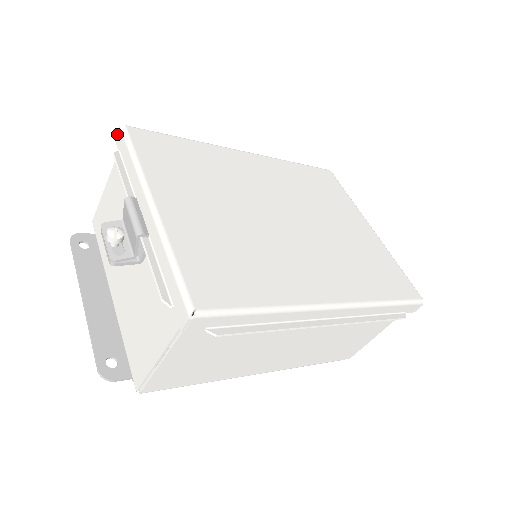
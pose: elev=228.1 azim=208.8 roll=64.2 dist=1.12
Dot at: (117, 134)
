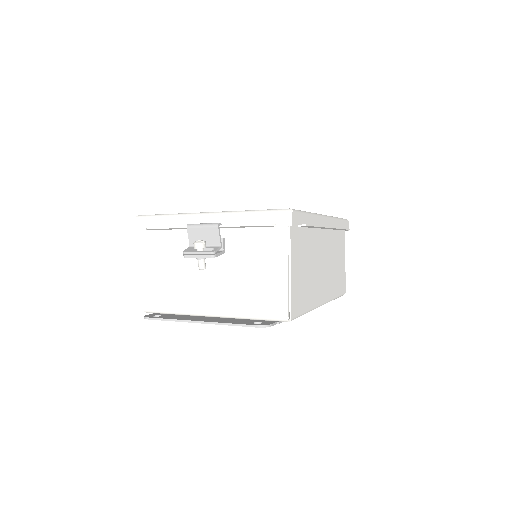
Dot at: (136, 224)
